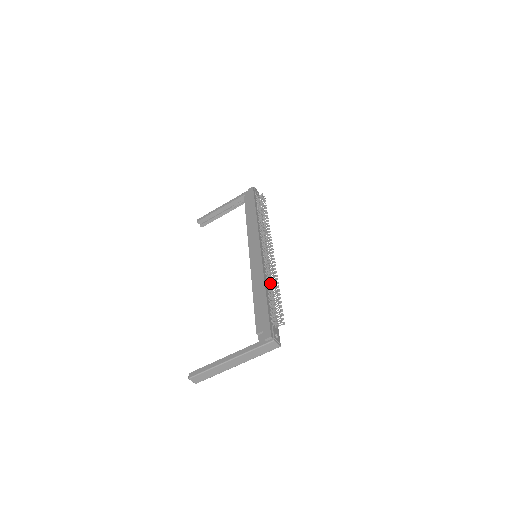
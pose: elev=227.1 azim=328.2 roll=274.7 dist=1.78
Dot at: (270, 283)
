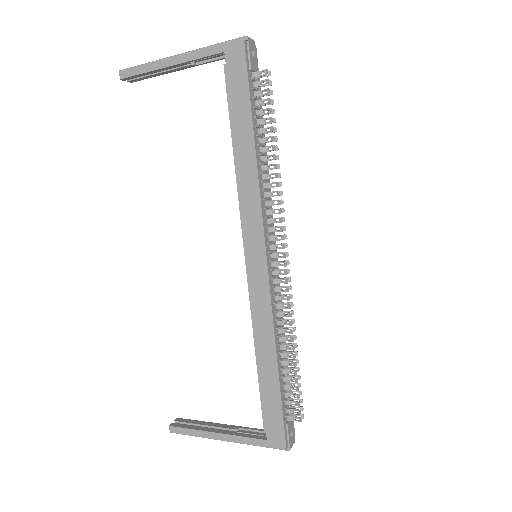
Dot at: (283, 340)
